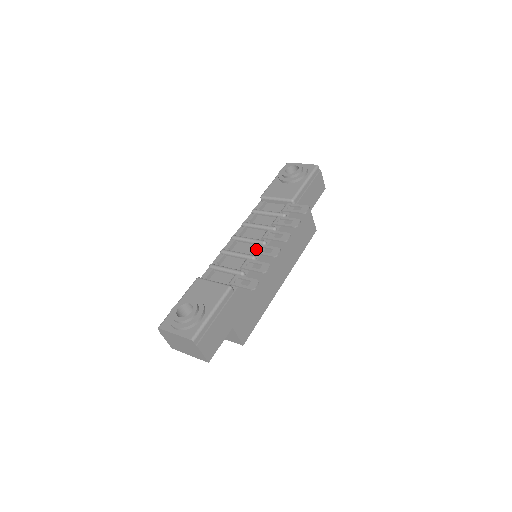
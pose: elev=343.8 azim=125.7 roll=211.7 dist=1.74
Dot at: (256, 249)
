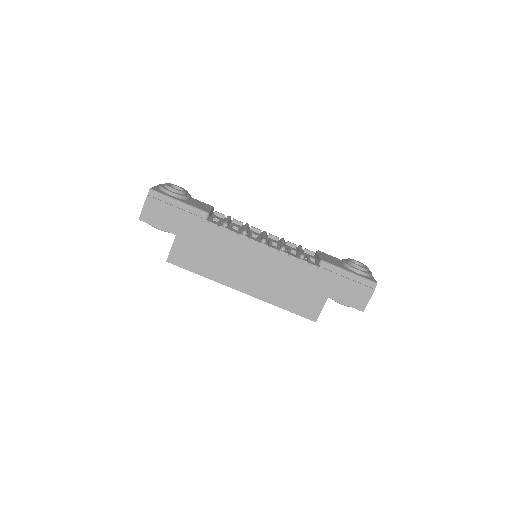
Dot at: occluded
